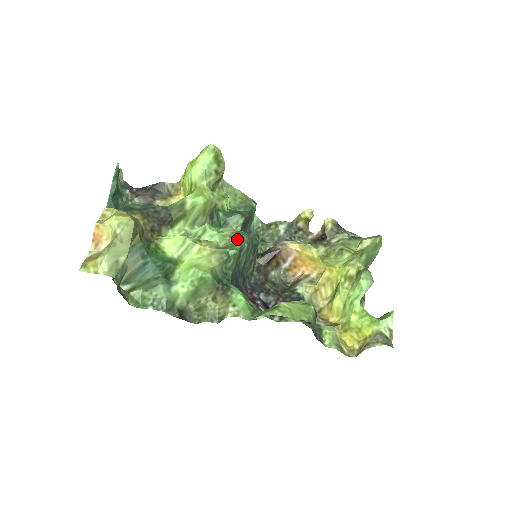
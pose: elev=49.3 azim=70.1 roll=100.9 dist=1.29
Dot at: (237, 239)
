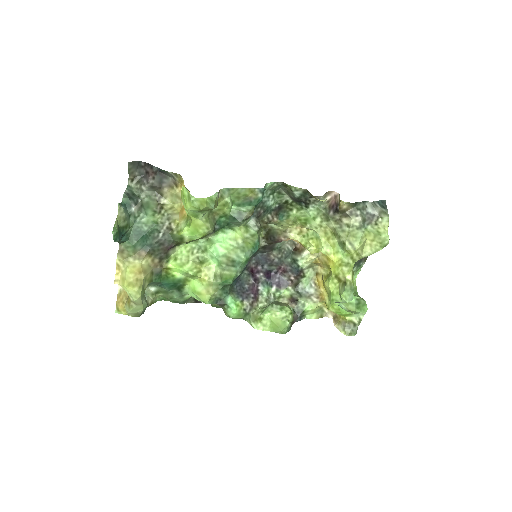
Dot at: (231, 271)
